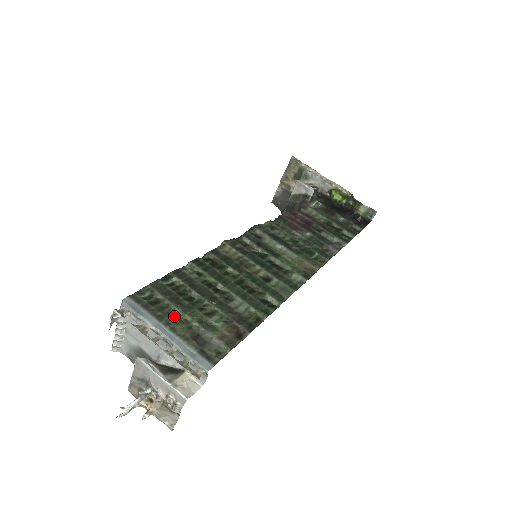
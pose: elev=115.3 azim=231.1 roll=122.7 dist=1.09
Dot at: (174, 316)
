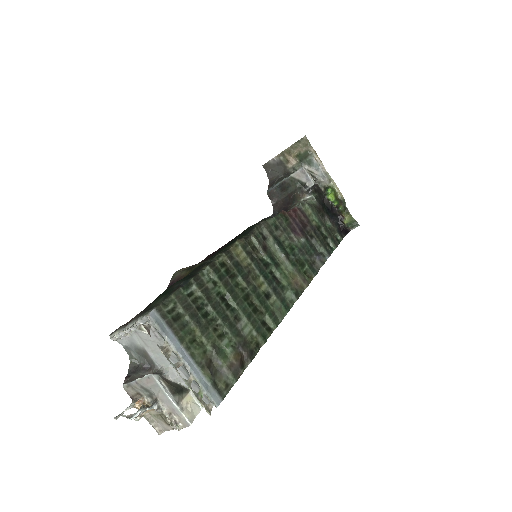
Dot at: (193, 337)
